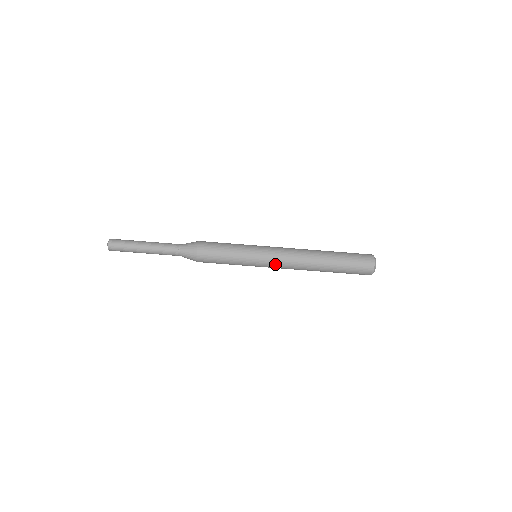
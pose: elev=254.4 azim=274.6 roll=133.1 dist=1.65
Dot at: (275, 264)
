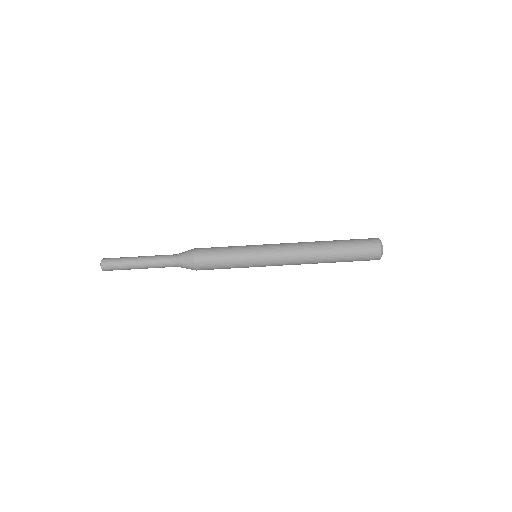
Dot at: (277, 256)
